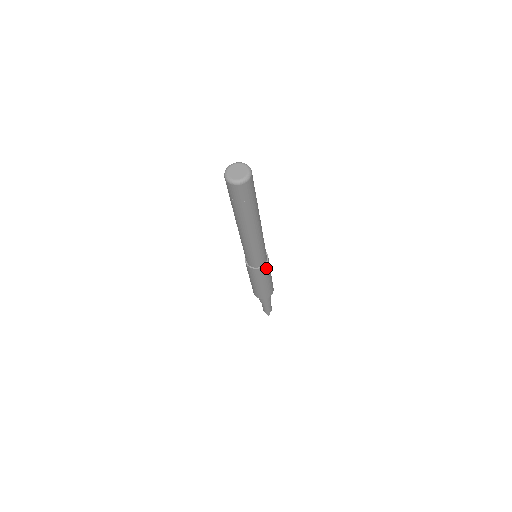
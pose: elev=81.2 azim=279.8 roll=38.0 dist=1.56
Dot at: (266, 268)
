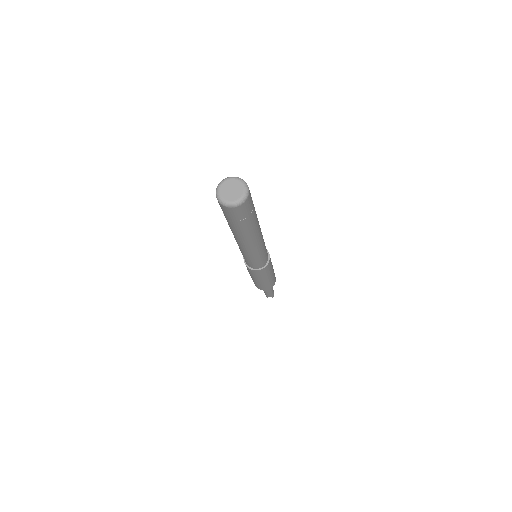
Dot at: (270, 260)
